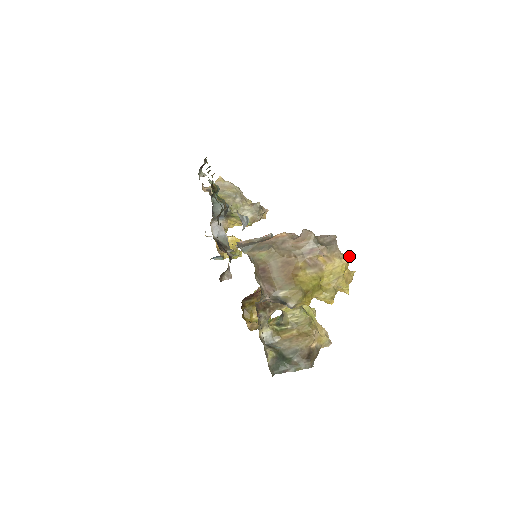
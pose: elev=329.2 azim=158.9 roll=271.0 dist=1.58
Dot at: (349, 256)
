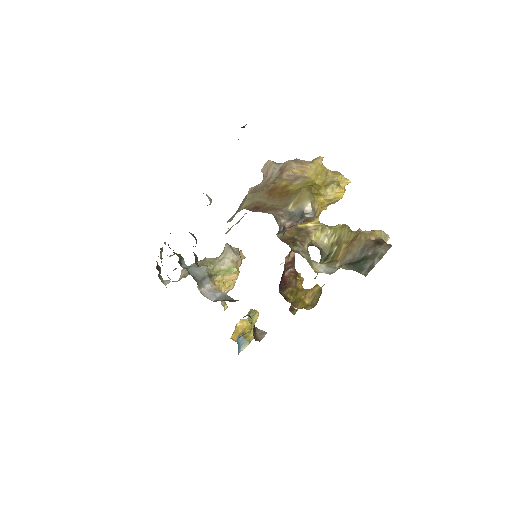
Dot at: (317, 157)
